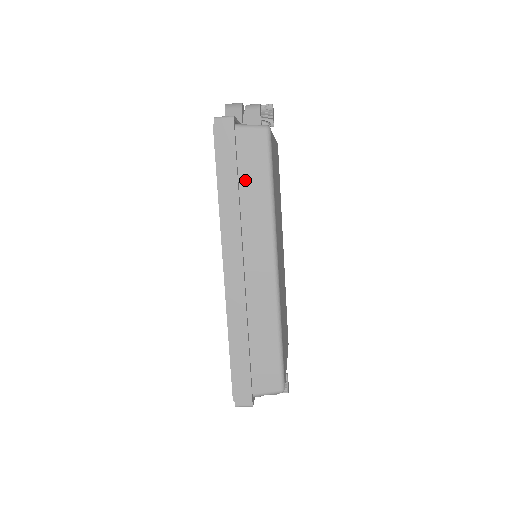
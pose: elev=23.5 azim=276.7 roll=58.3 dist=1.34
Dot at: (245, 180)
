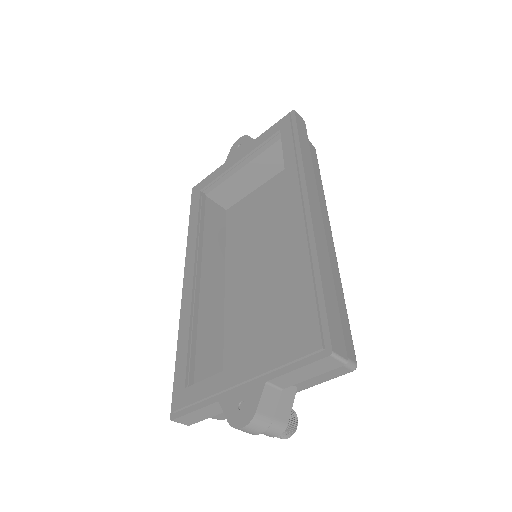
Dot at: occluded
